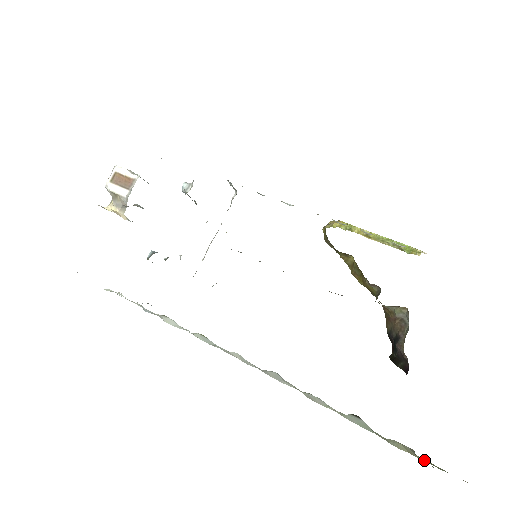
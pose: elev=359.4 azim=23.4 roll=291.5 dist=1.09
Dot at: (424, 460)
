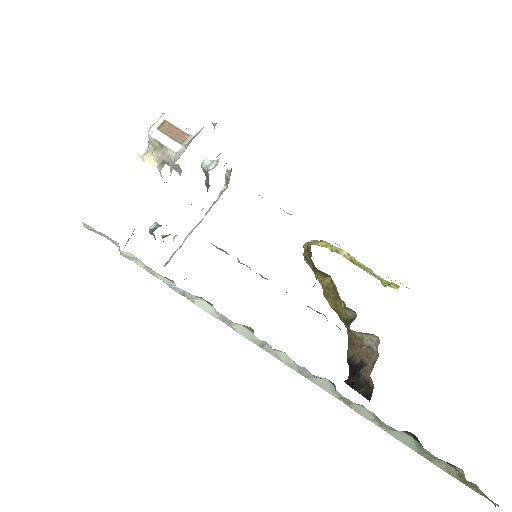
Dot at: (462, 481)
